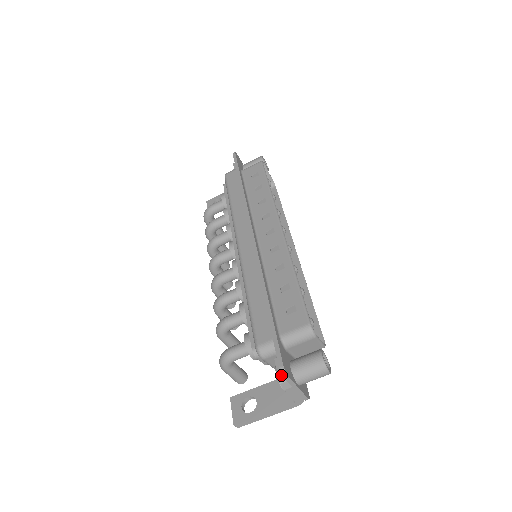
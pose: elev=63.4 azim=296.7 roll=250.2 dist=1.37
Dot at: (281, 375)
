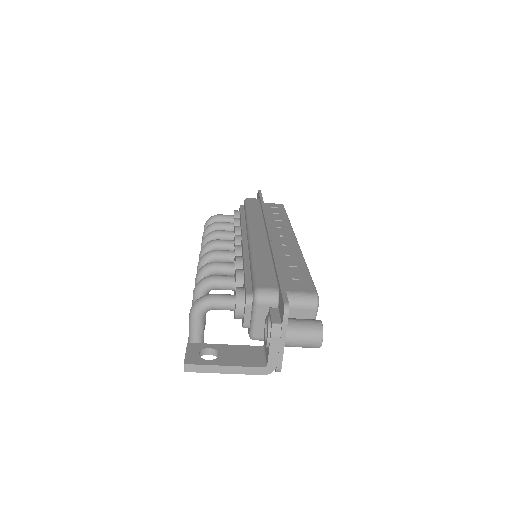
Dot at: (275, 319)
